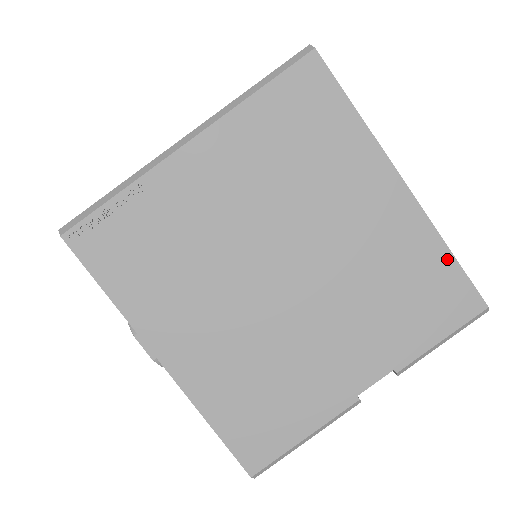
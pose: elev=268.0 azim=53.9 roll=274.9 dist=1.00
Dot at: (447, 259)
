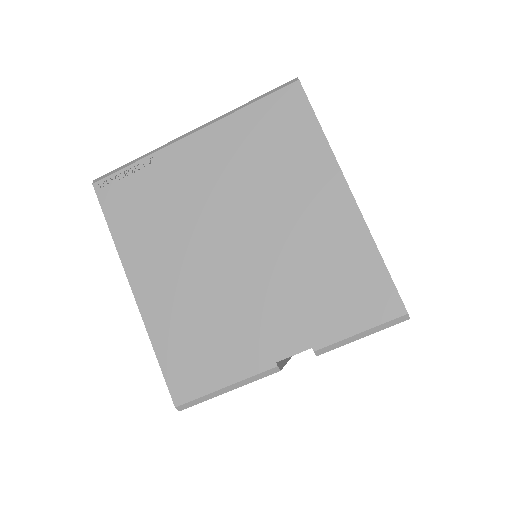
Dot at: (377, 262)
